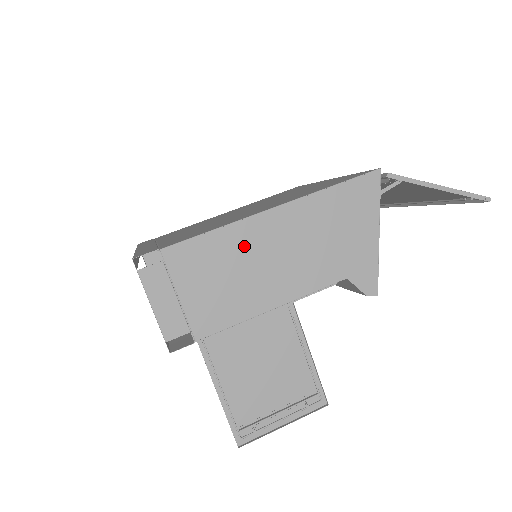
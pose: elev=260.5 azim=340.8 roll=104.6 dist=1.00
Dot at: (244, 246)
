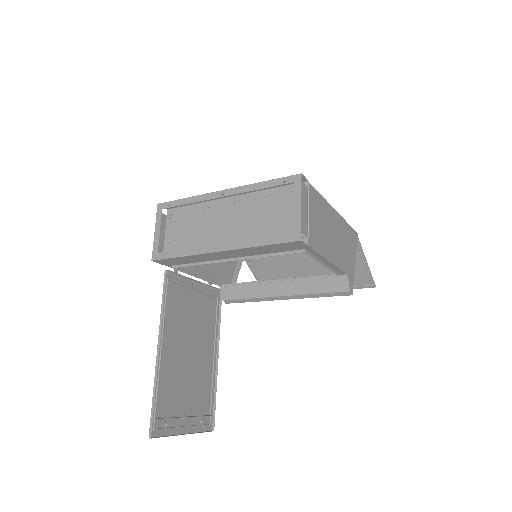
Dot at: (328, 216)
